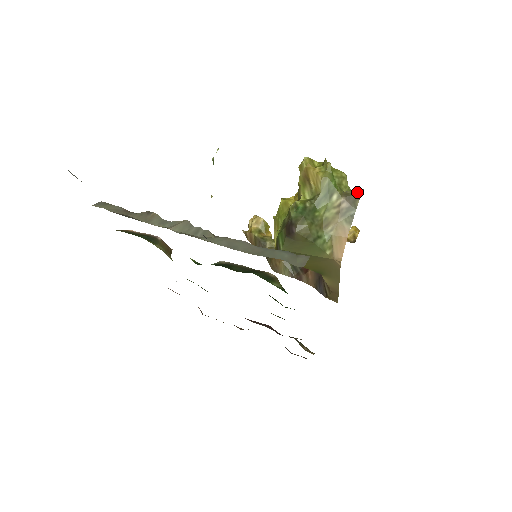
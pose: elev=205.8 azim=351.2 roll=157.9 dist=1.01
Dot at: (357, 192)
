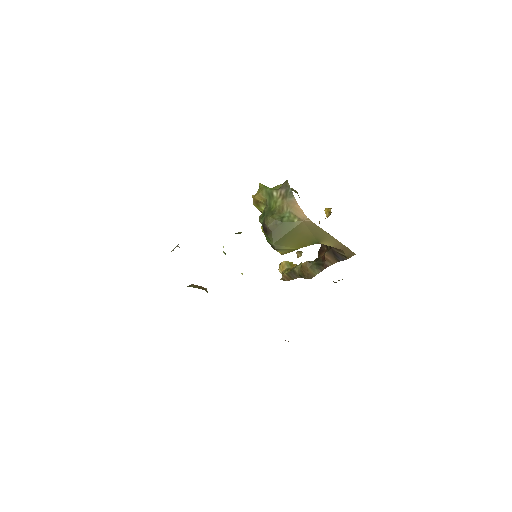
Dot at: (285, 181)
